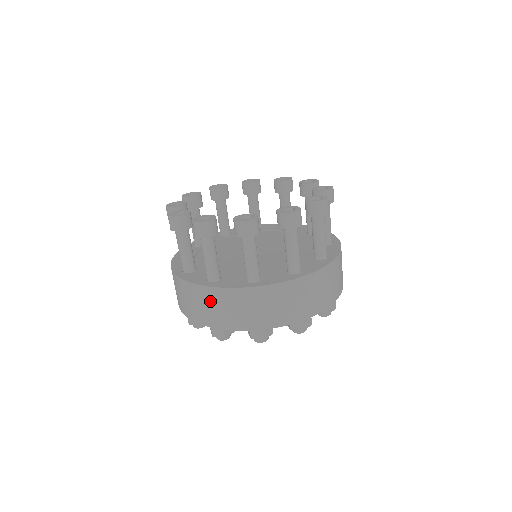
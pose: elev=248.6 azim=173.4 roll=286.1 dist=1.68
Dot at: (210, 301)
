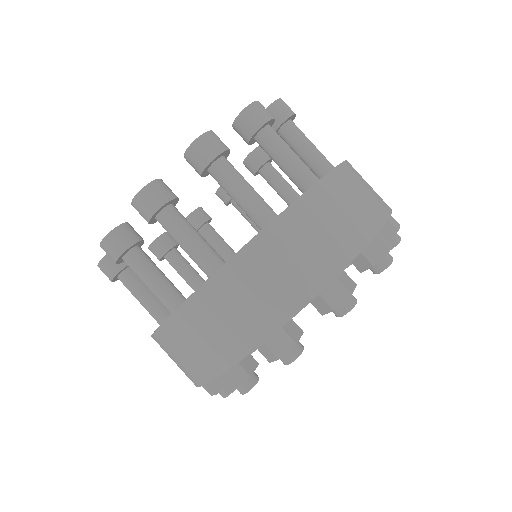
Dot at: occluded
